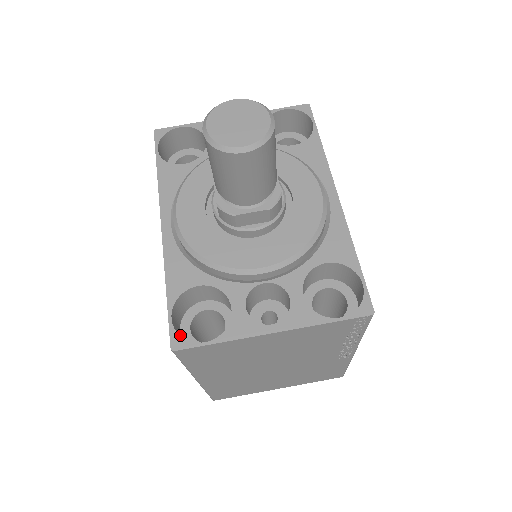
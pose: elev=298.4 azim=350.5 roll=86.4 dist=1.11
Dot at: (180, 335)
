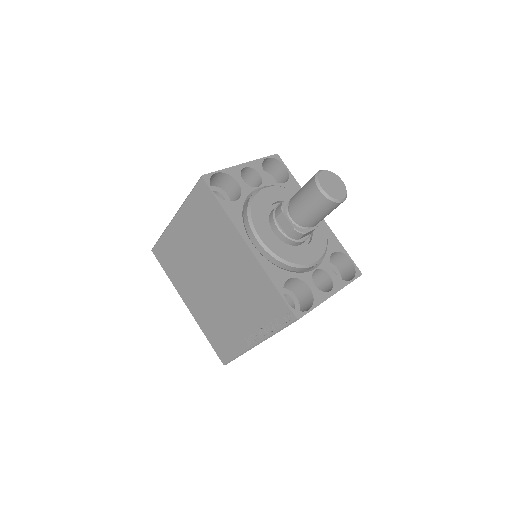
Dot at: (277, 313)
